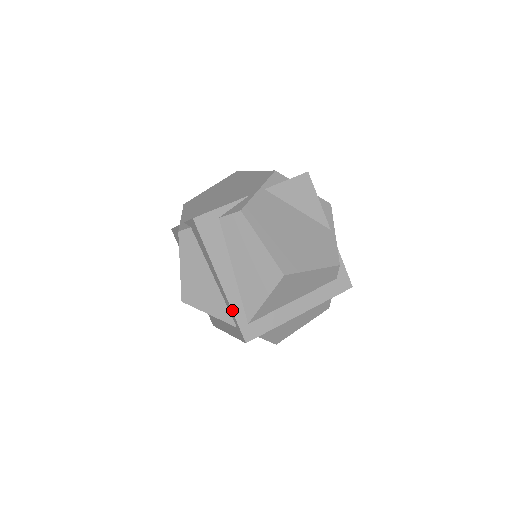
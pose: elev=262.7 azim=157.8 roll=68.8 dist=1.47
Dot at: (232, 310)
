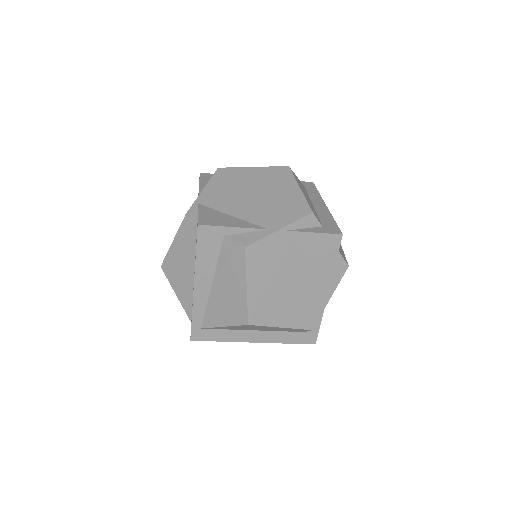
Dot at: (192, 312)
